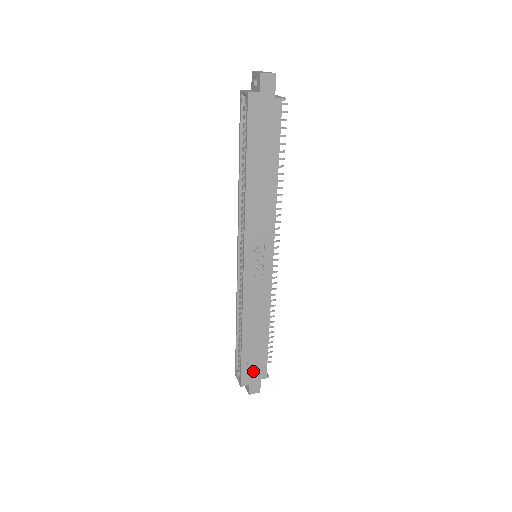
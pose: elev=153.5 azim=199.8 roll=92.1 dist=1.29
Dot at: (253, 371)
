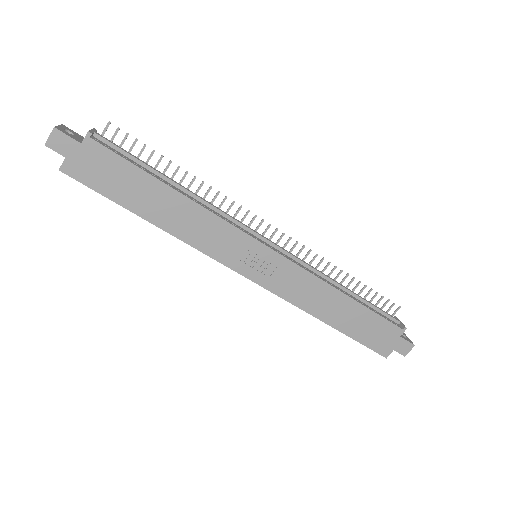
Dot at: (381, 338)
